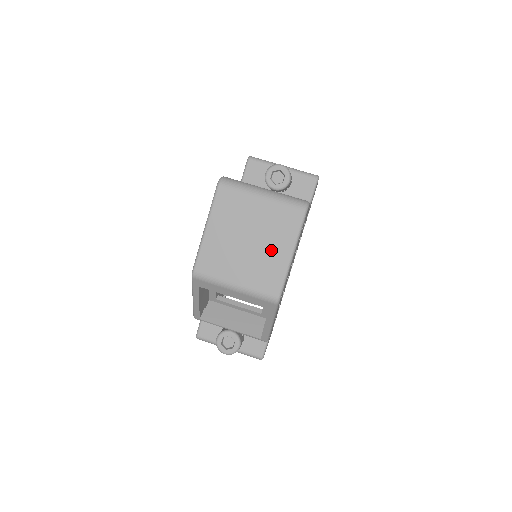
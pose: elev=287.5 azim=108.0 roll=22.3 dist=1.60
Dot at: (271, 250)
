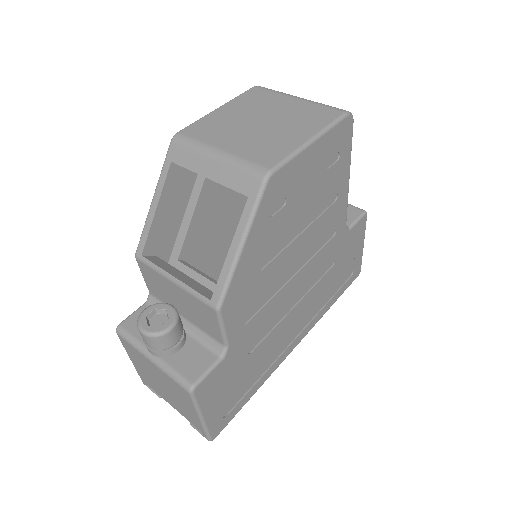
Dot at: (286, 131)
